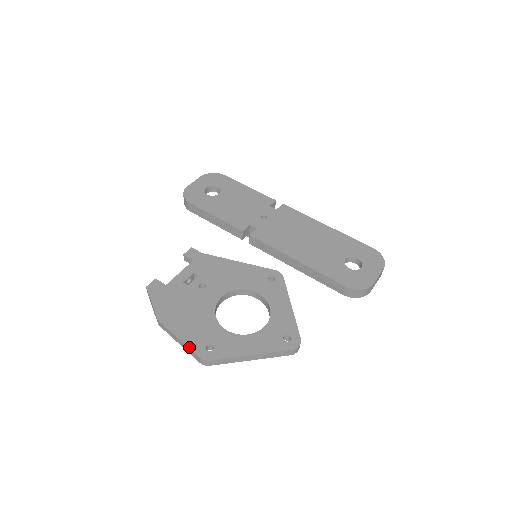
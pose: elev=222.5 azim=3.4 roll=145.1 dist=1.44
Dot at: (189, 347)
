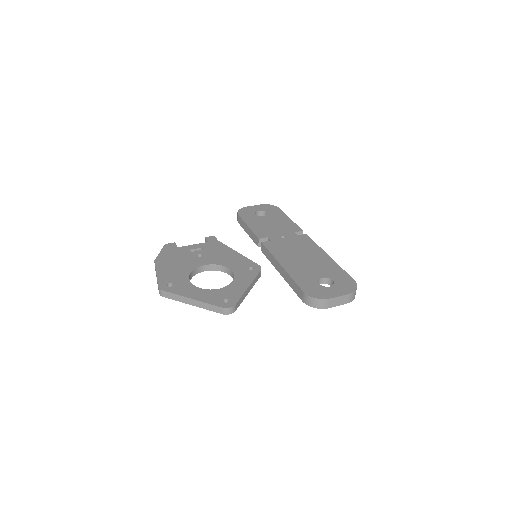
Dot at: (158, 279)
